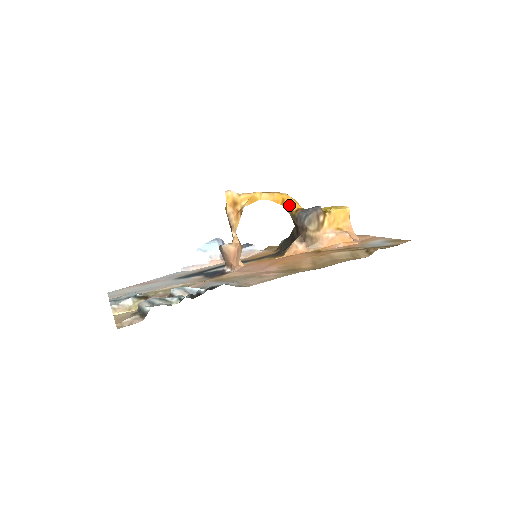
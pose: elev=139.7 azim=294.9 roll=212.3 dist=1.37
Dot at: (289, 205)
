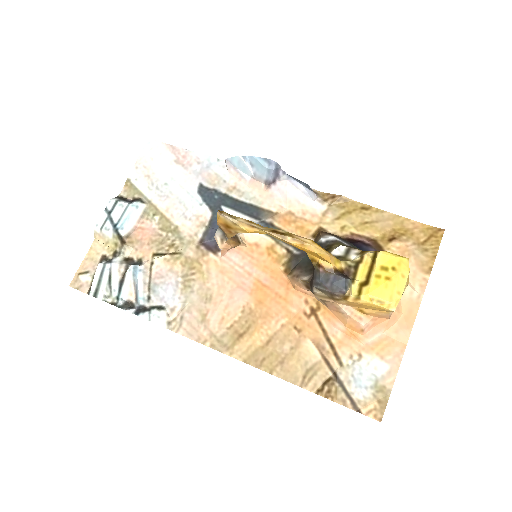
Dot at: (312, 255)
